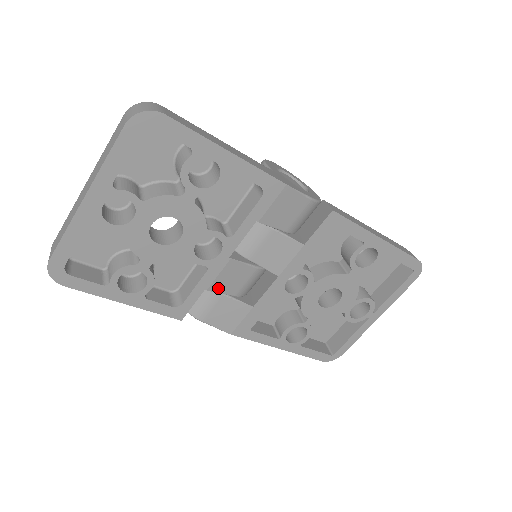
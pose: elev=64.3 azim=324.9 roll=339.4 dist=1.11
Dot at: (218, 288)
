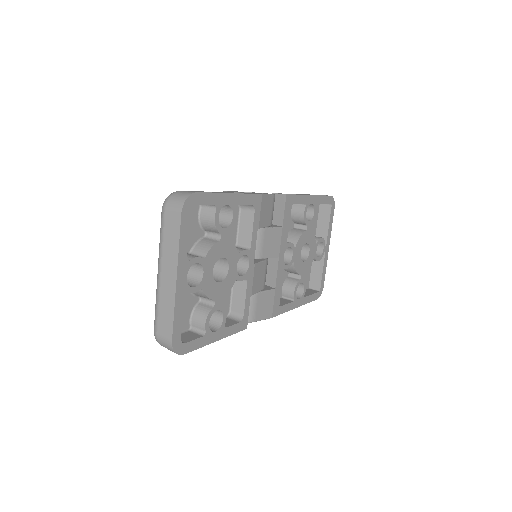
Dot at: (255, 290)
